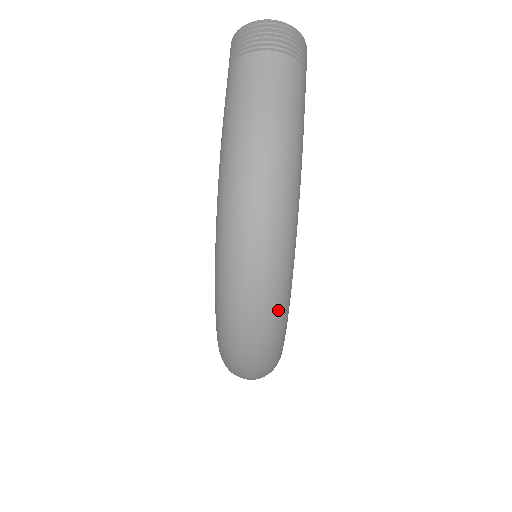
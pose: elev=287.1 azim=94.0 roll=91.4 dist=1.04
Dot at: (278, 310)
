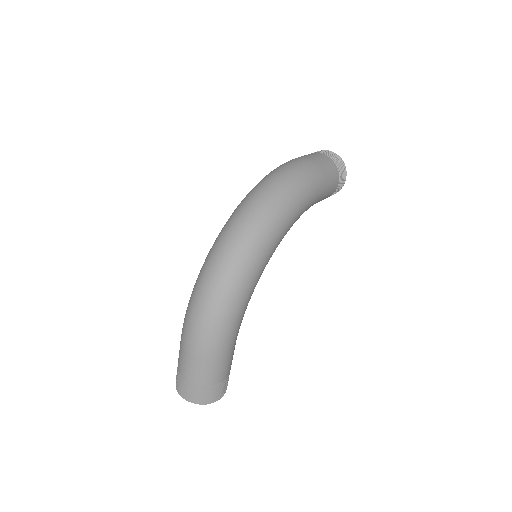
Dot at: (251, 251)
